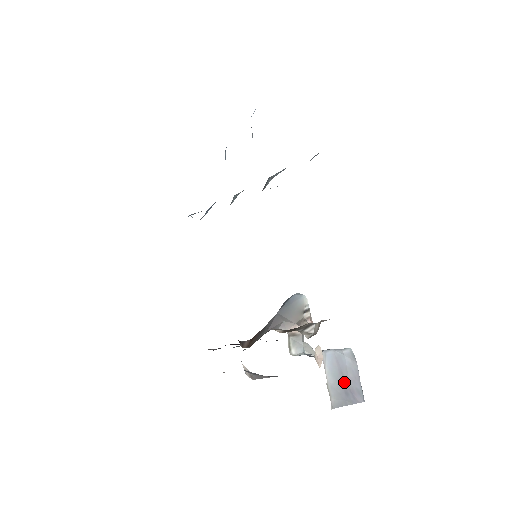
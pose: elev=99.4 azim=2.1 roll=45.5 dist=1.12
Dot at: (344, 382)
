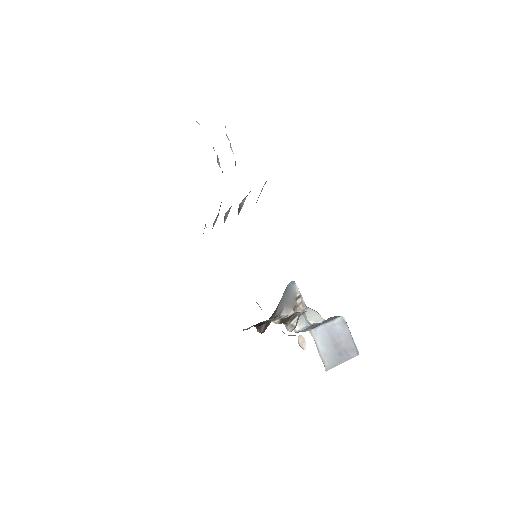
Dot at: (337, 346)
